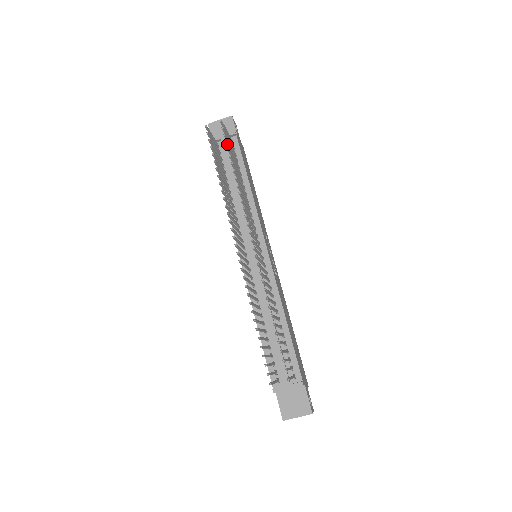
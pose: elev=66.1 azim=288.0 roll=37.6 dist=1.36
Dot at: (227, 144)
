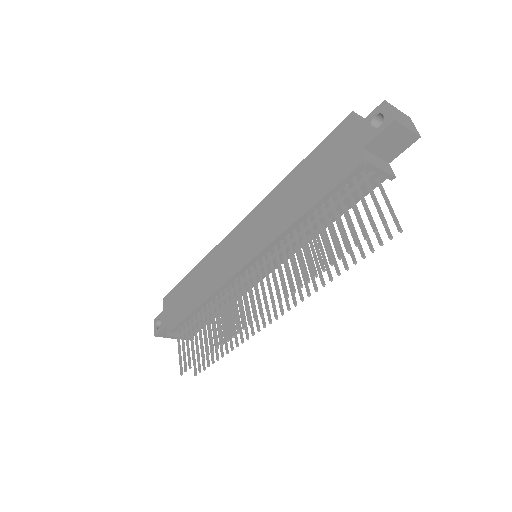
Dot at: (370, 247)
